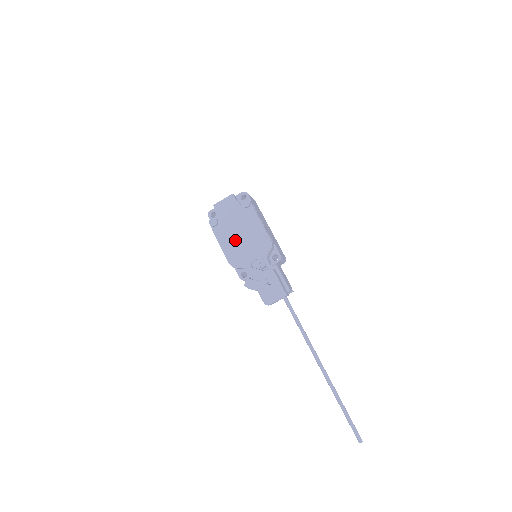
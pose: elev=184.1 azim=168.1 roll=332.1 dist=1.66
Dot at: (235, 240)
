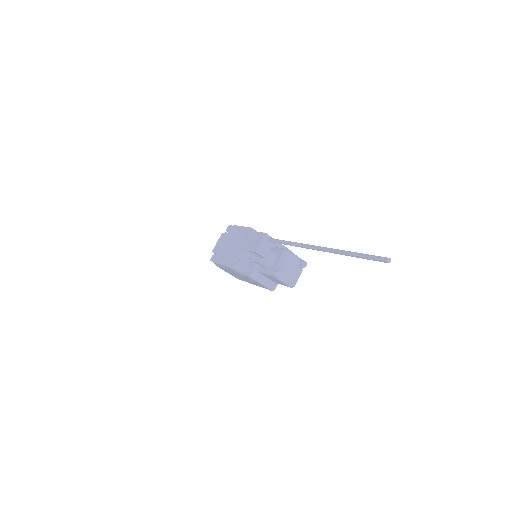
Dot at: (229, 252)
